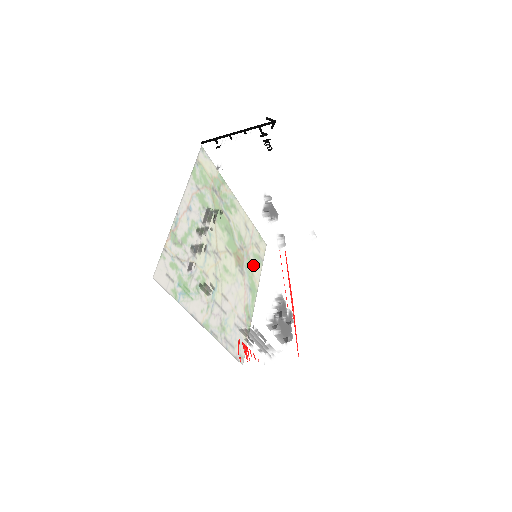
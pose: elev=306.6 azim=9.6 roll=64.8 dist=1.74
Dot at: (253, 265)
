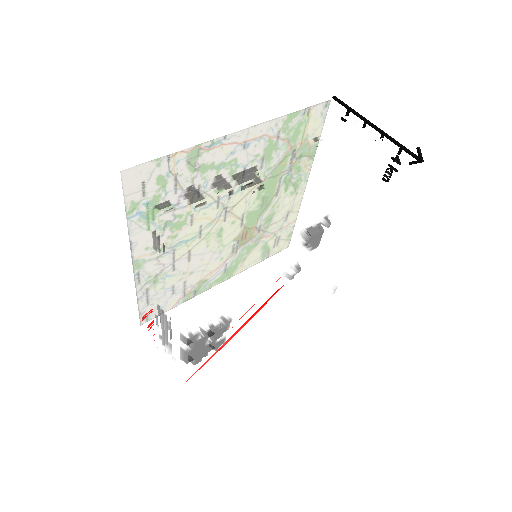
Dot at: (232, 270)
